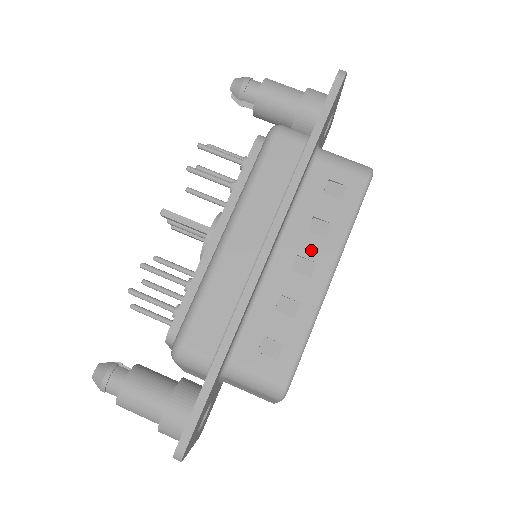
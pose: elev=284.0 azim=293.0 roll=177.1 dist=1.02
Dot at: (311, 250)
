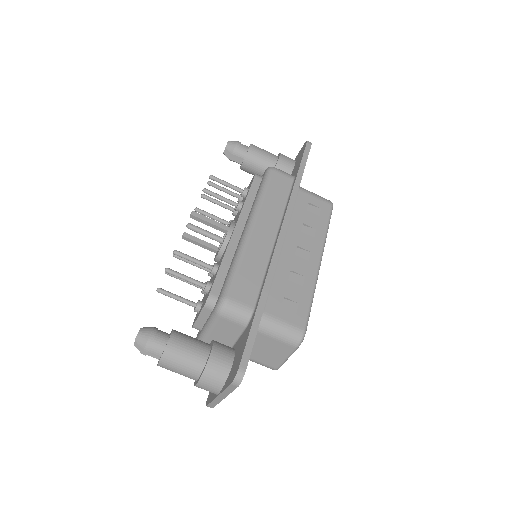
Dot at: (305, 244)
